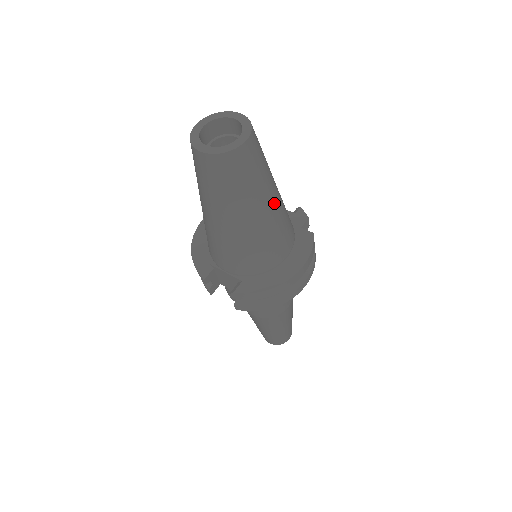
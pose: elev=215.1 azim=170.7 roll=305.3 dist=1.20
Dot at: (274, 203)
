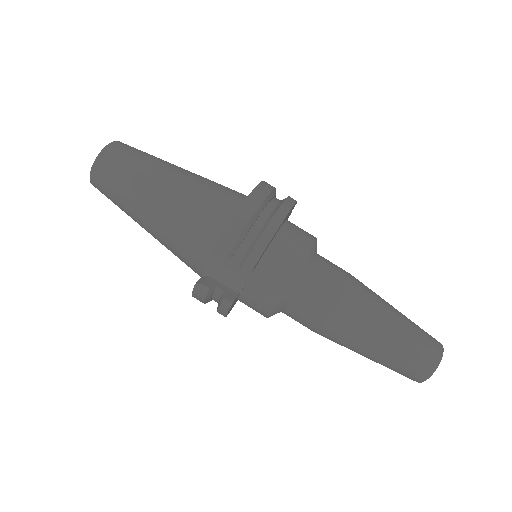
Dot at: (186, 171)
